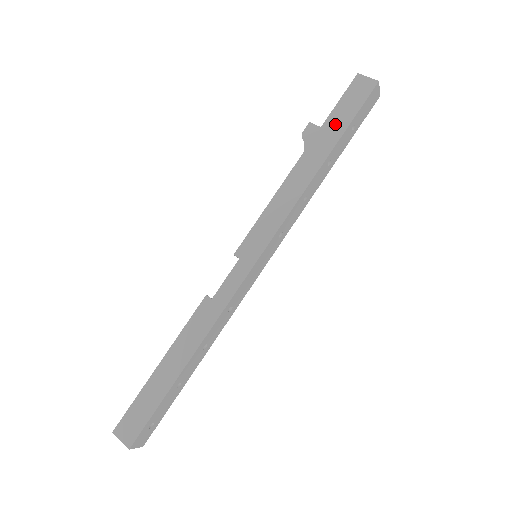
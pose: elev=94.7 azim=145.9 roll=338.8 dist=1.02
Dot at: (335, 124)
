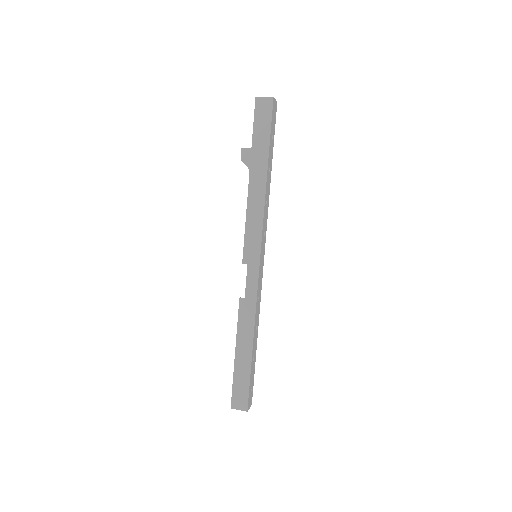
Dot at: (260, 142)
